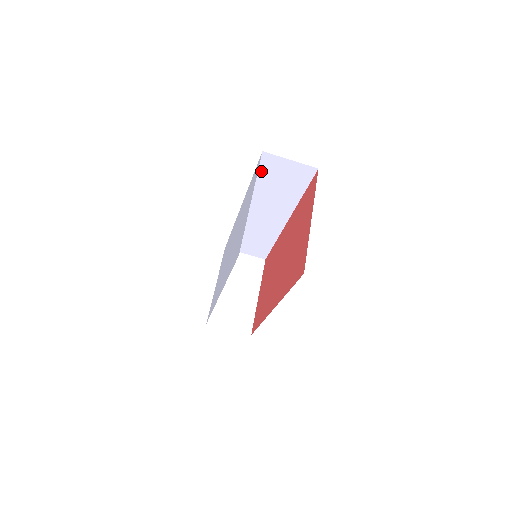
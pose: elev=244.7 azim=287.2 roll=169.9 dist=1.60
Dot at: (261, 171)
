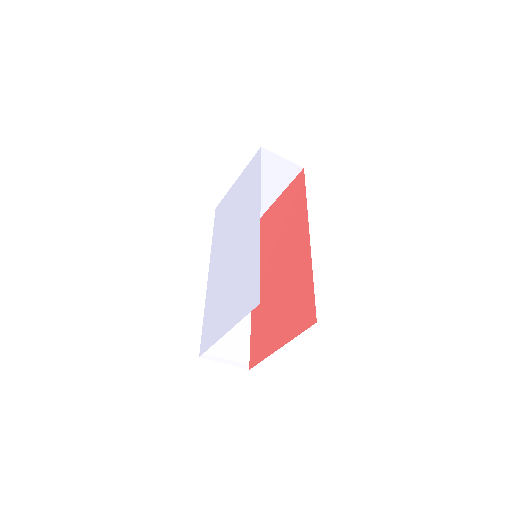
Dot at: occluded
